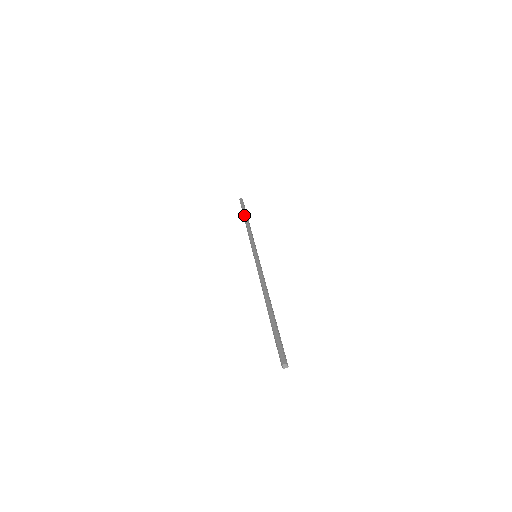
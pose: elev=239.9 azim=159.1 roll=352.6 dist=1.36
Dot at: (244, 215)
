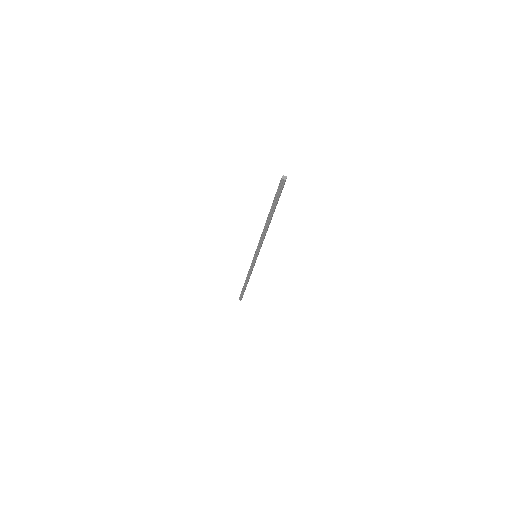
Dot at: (243, 286)
